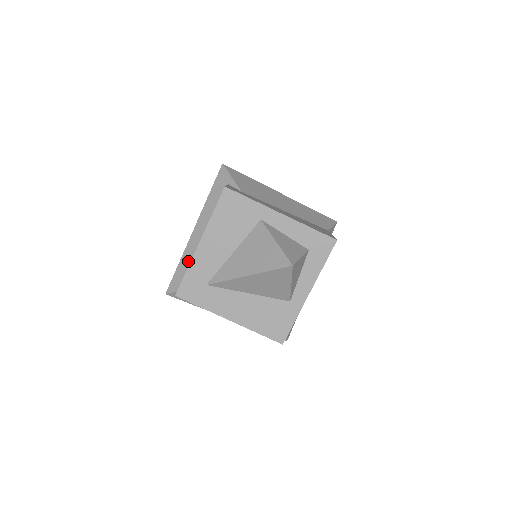
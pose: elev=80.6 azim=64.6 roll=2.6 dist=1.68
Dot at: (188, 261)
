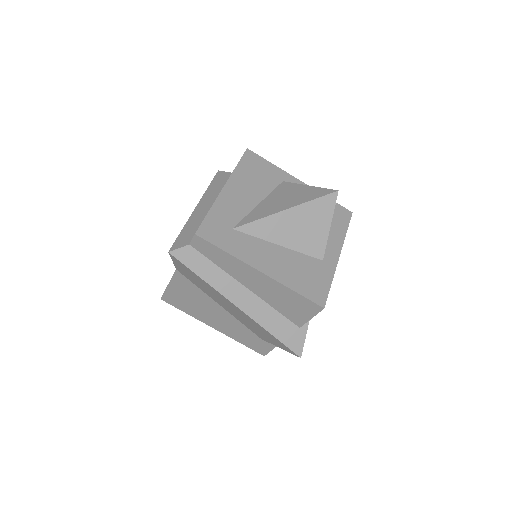
Dot at: (197, 223)
